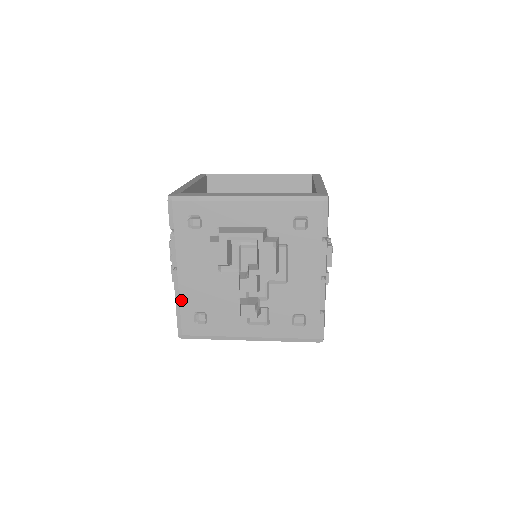
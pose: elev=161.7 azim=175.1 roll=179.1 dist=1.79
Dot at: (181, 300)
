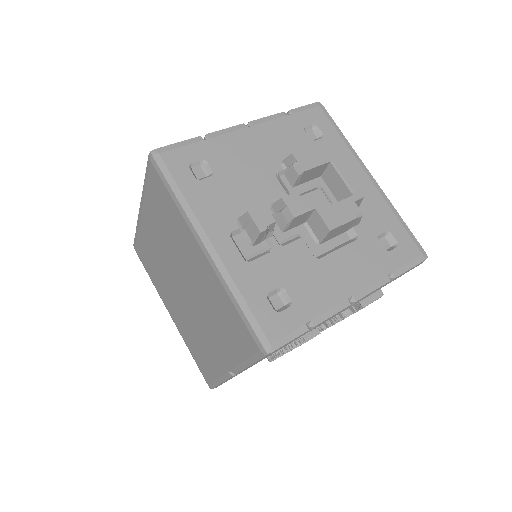
Dot at: (212, 140)
